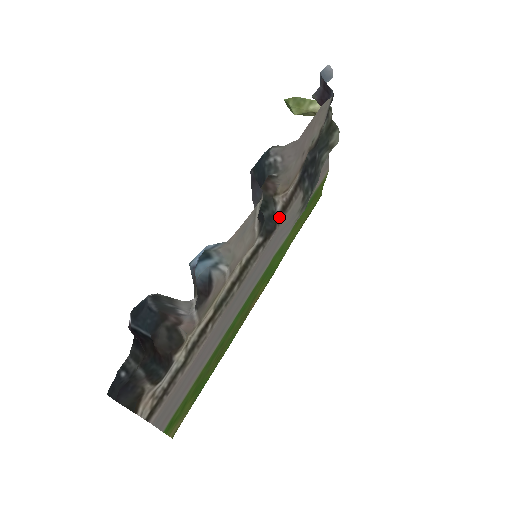
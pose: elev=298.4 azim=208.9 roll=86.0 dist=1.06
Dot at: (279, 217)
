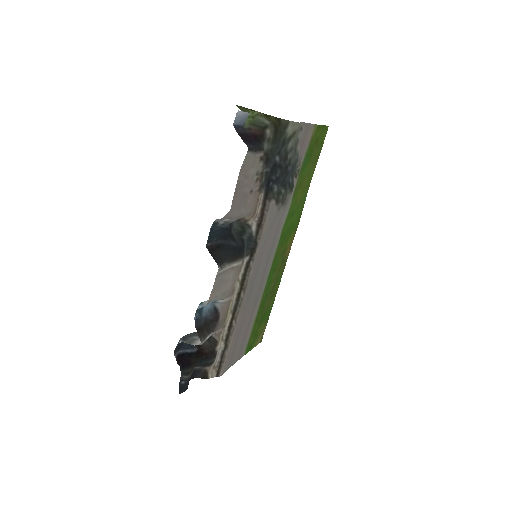
Dot at: (257, 234)
